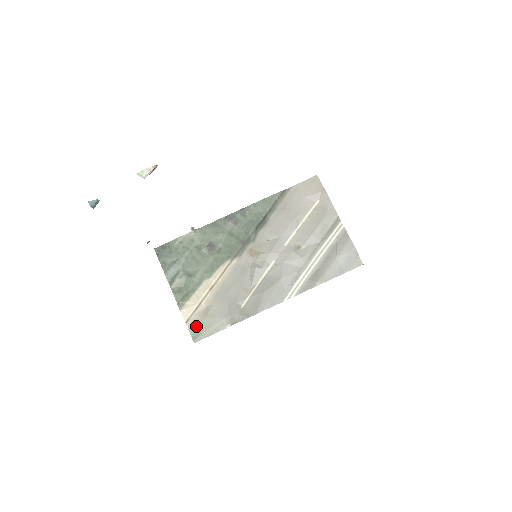
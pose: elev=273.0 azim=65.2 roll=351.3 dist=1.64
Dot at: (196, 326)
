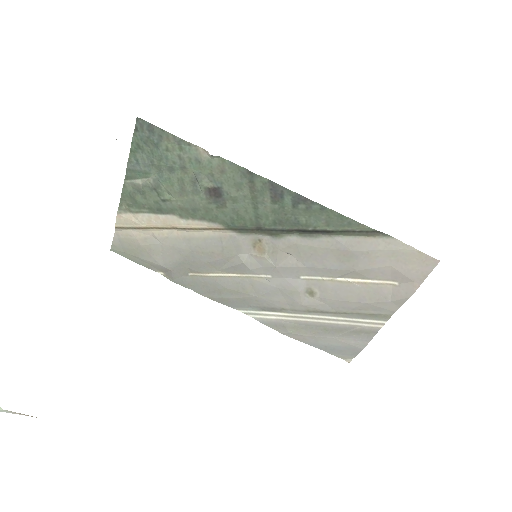
Dot at: (125, 241)
